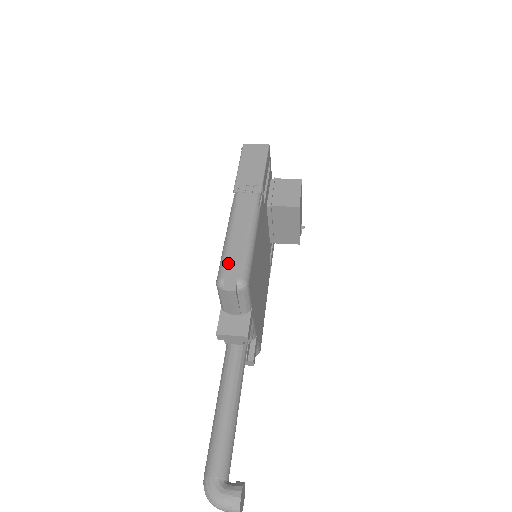
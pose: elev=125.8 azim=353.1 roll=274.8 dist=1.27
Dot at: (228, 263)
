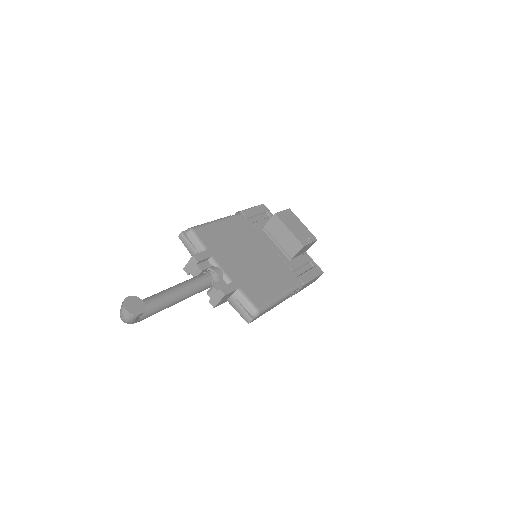
Dot at: occluded
